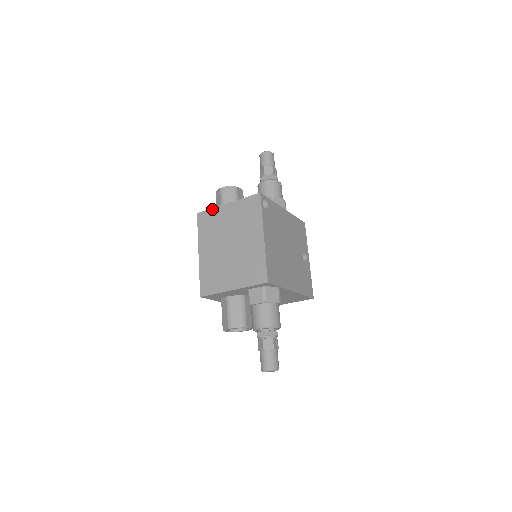
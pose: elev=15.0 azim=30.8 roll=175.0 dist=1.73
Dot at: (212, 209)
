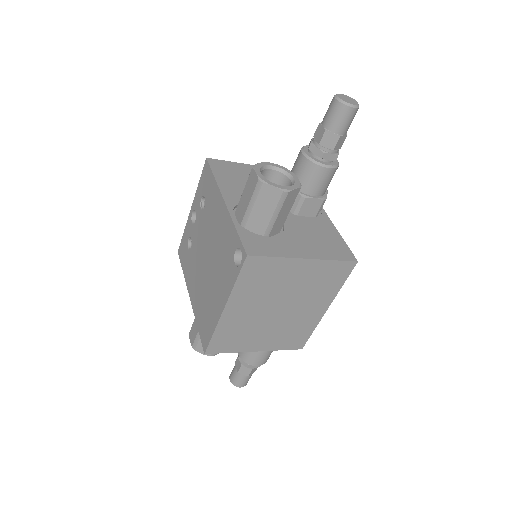
Dot at: (278, 259)
